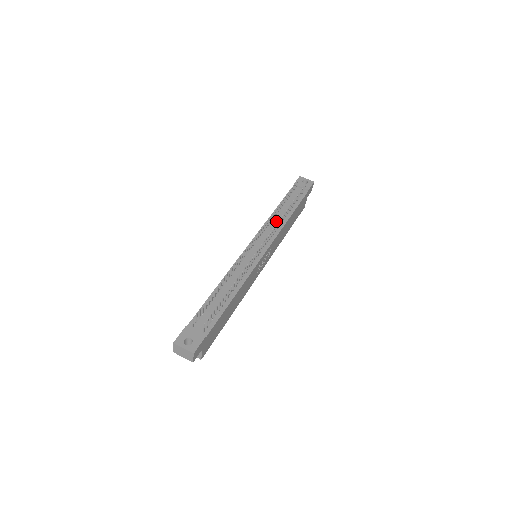
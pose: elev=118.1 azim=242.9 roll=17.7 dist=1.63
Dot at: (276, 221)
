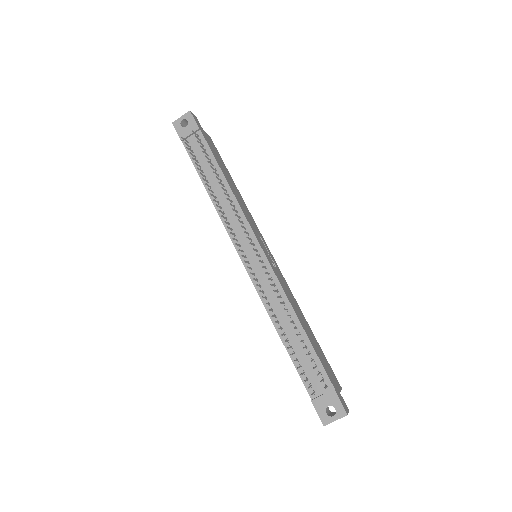
Dot at: (225, 205)
